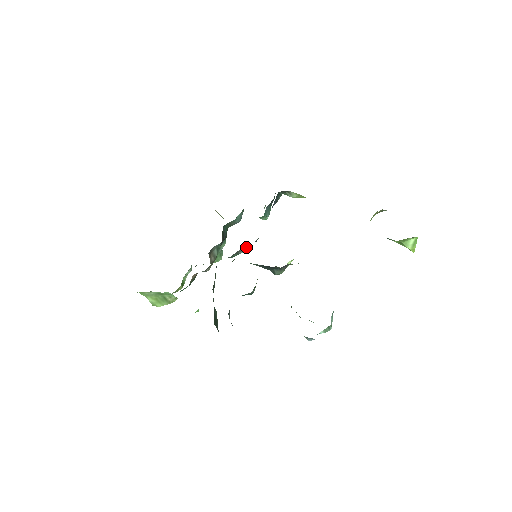
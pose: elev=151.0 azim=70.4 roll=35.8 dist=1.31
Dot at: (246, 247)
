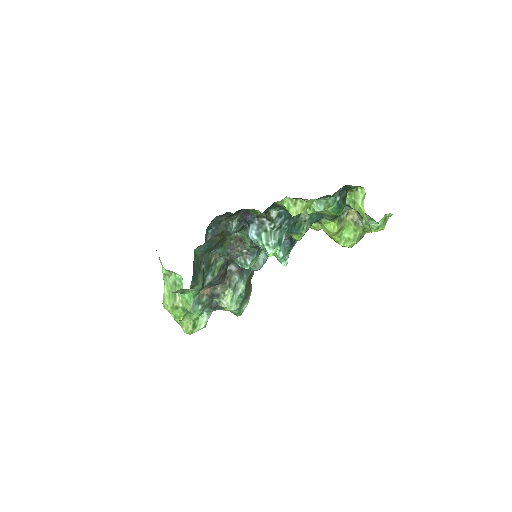
Dot at: (254, 259)
